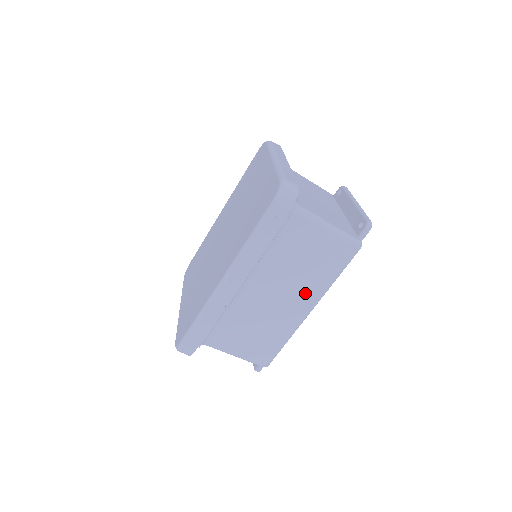
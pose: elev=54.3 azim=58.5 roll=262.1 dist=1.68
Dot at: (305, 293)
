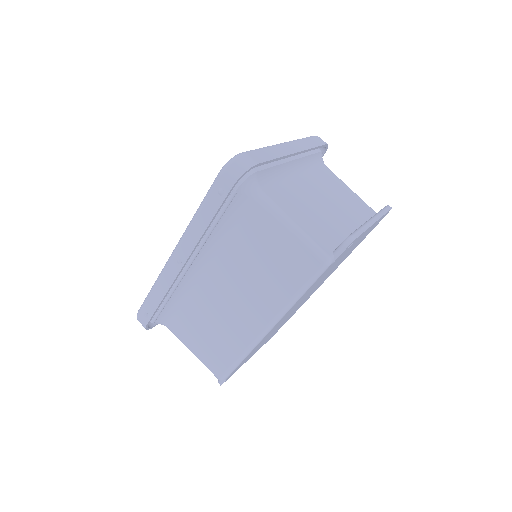
Dot at: (260, 303)
